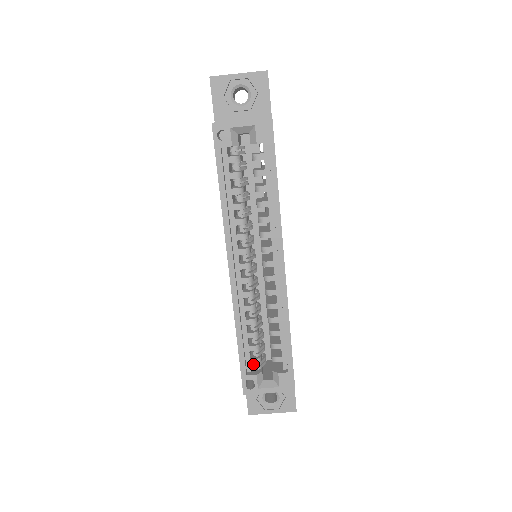
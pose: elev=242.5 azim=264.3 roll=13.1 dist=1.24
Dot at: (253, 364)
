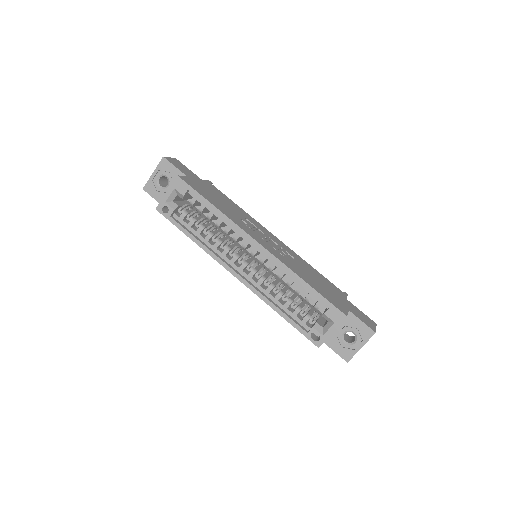
Dot at: (313, 324)
